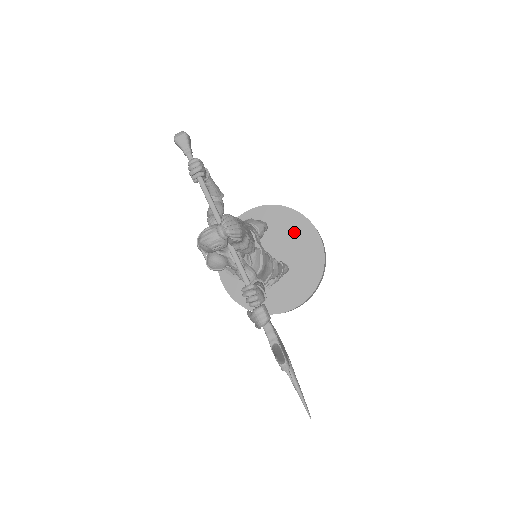
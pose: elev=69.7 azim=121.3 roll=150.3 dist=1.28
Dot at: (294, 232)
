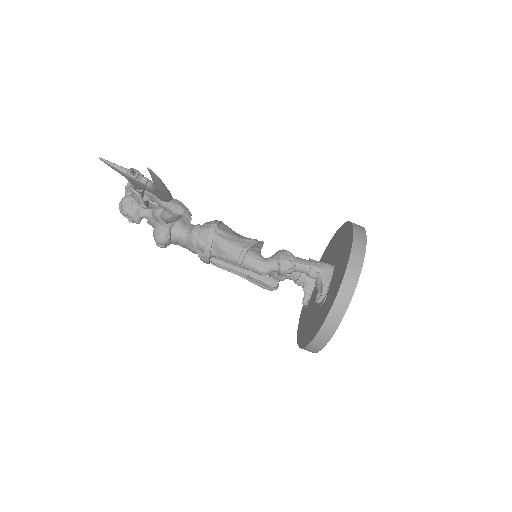
Dot at: (332, 248)
